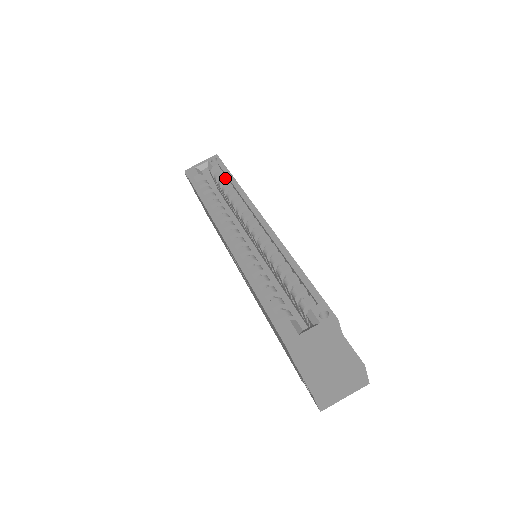
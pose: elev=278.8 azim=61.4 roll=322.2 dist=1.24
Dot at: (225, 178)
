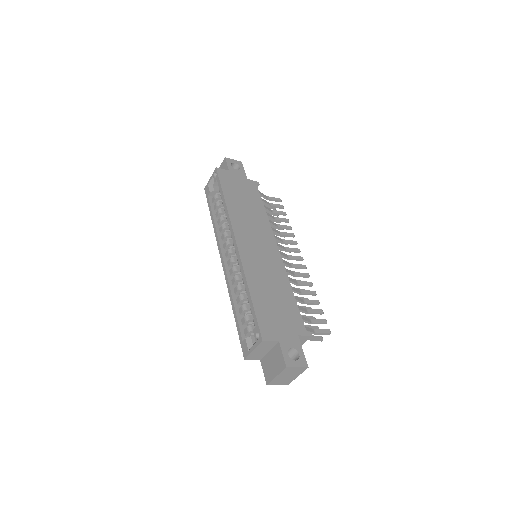
Dot at: occluded
